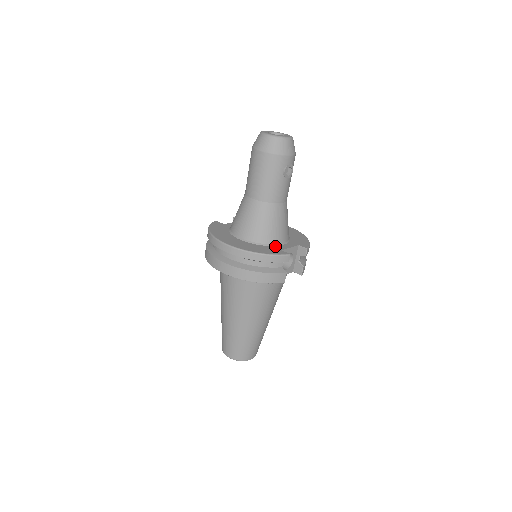
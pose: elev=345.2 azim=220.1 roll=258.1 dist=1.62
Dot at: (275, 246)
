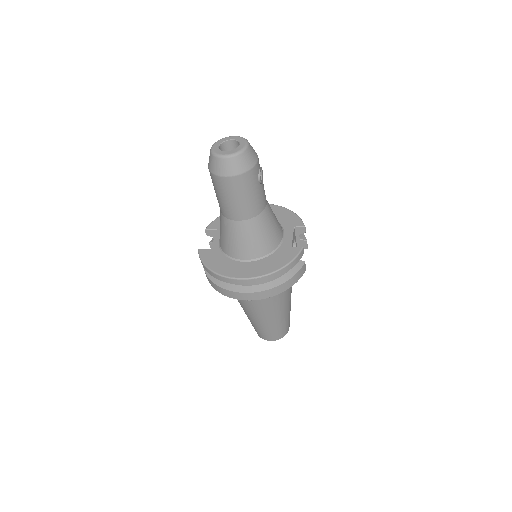
Dot at: (281, 246)
